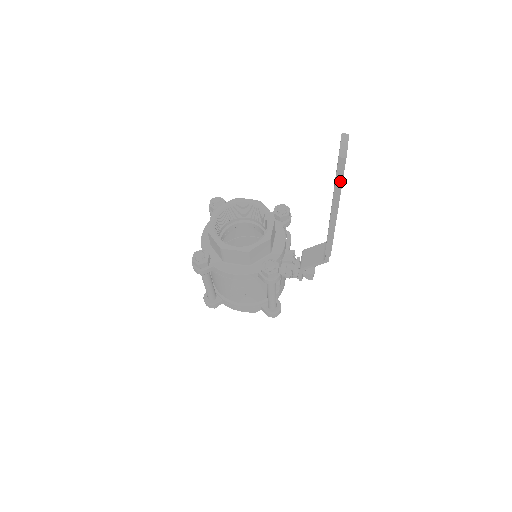
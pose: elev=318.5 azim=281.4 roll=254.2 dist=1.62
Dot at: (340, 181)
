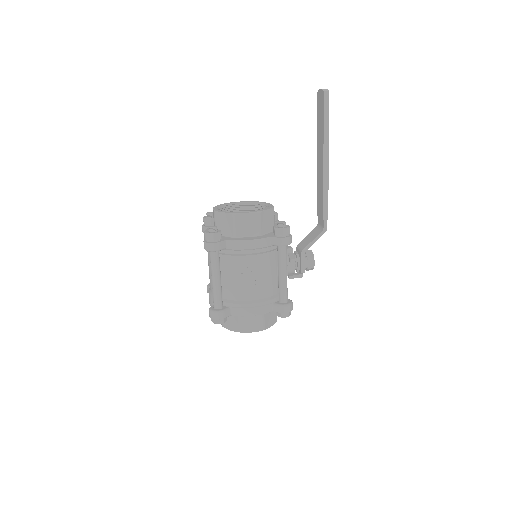
Dot at: (327, 117)
